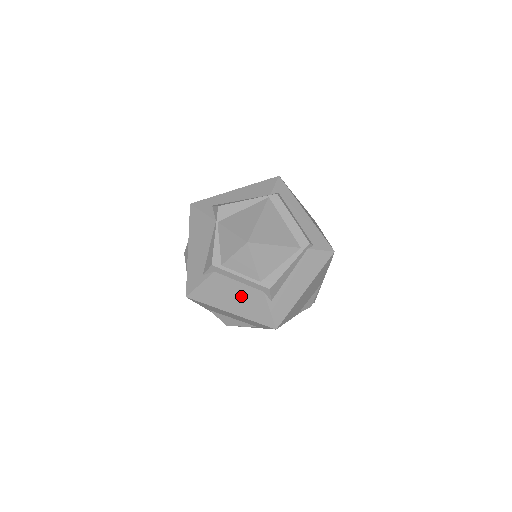
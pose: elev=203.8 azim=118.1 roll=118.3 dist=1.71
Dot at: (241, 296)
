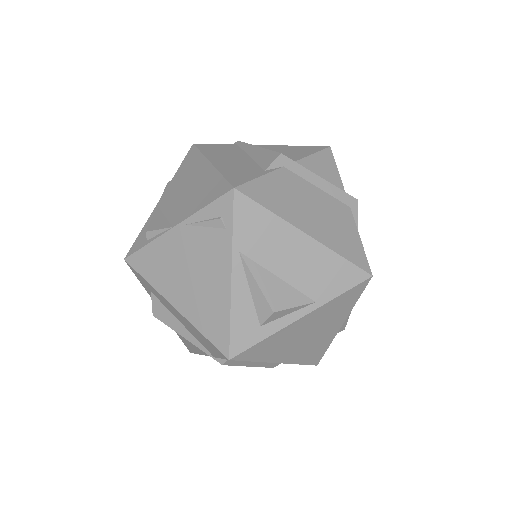
Dot at: occluded
